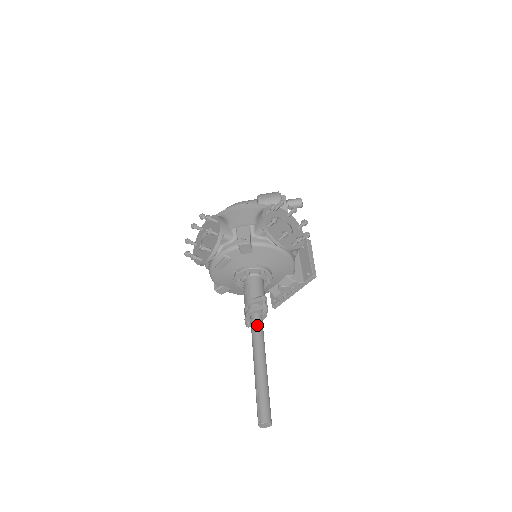
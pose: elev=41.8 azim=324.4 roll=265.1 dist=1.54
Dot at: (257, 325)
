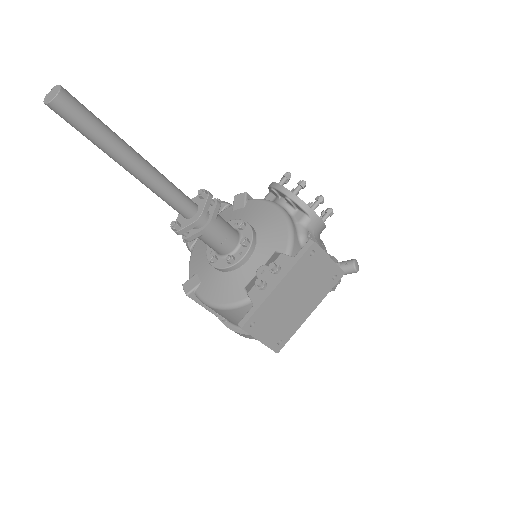
Dot at: occluded
